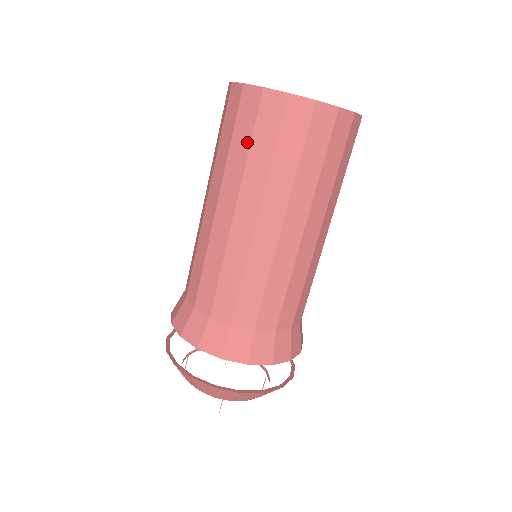
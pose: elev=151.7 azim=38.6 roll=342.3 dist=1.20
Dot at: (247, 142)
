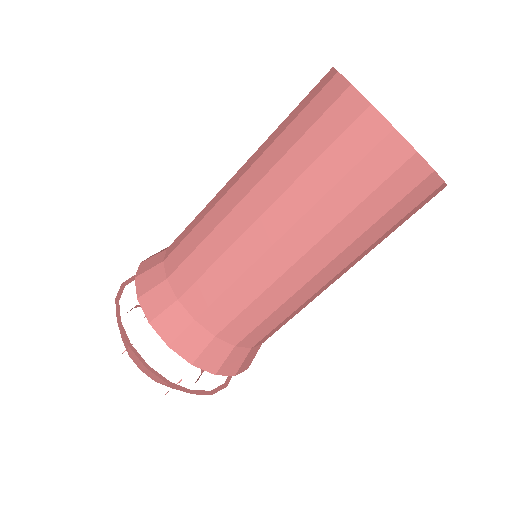
Dot at: (293, 118)
